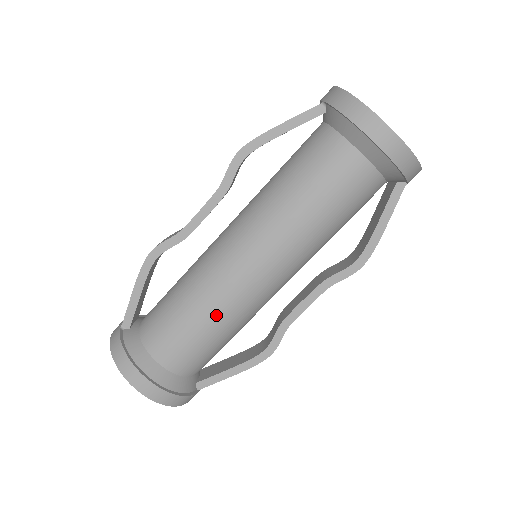
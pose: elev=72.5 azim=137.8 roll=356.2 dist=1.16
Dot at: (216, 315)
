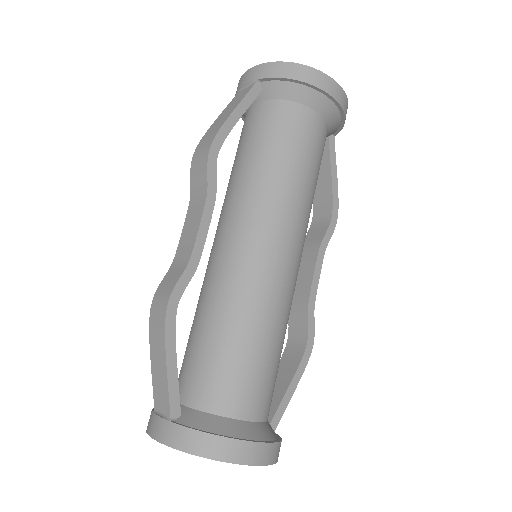
Dot at: (275, 324)
